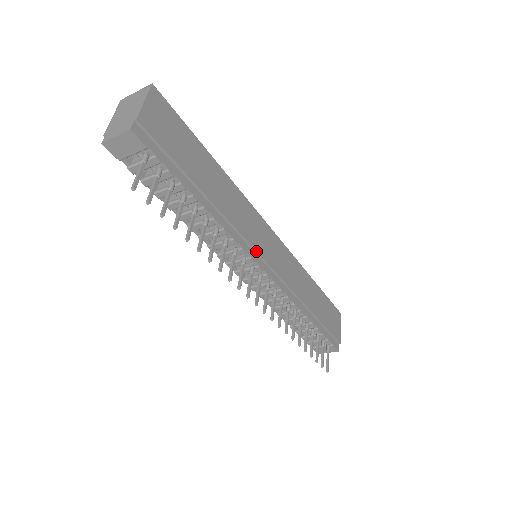
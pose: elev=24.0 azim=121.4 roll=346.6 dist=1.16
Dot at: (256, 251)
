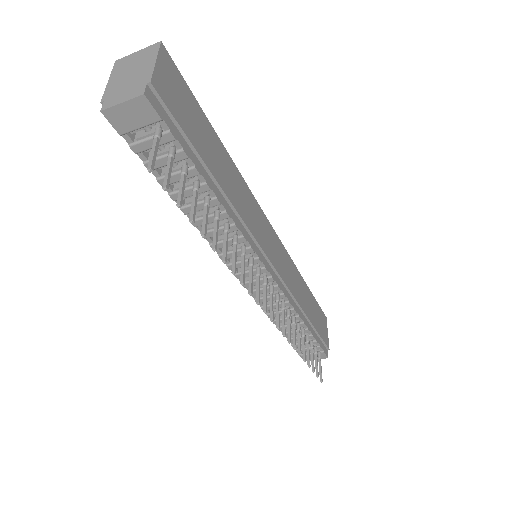
Dot at: (263, 250)
